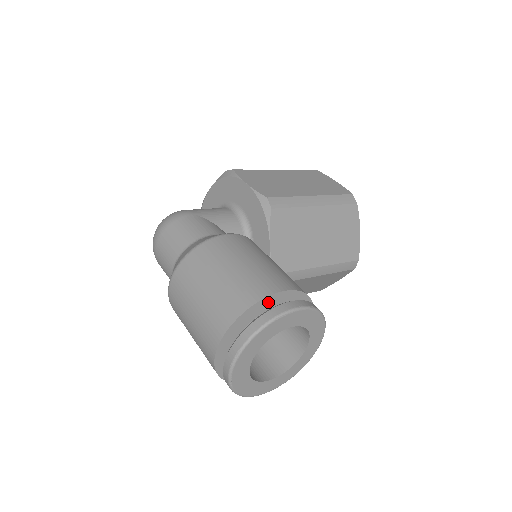
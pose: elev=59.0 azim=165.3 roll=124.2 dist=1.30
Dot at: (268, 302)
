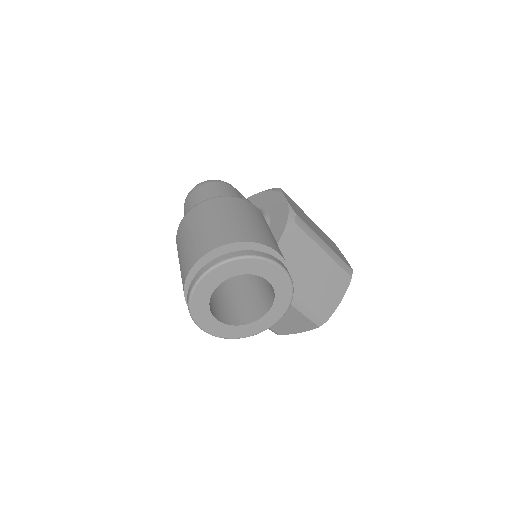
Dot at: (263, 251)
